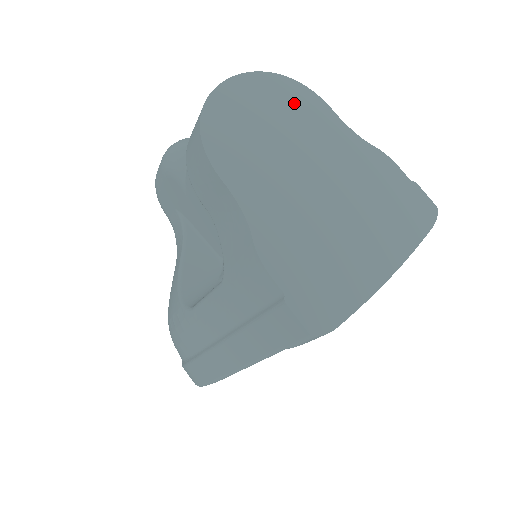
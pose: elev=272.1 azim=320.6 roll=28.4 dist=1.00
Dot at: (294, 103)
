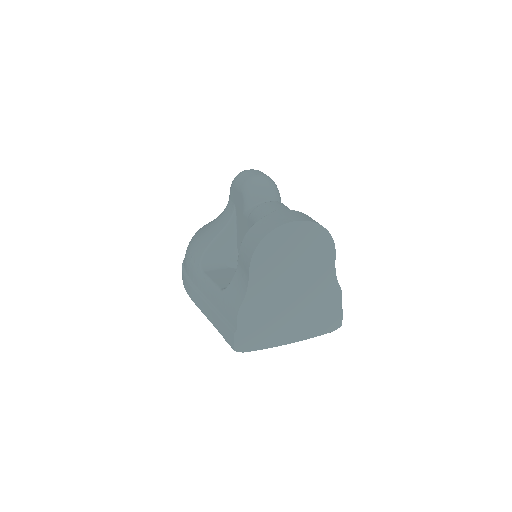
Dot at: (318, 247)
